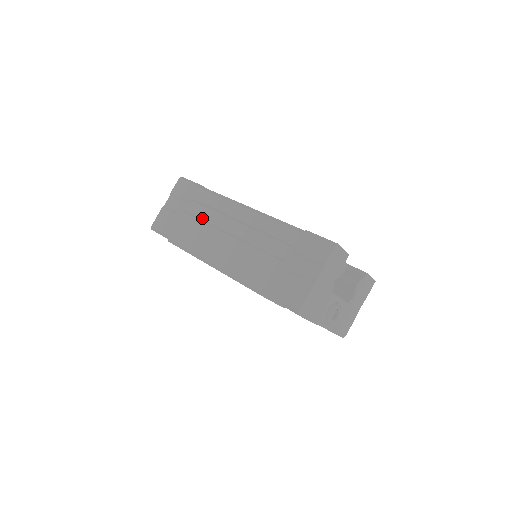
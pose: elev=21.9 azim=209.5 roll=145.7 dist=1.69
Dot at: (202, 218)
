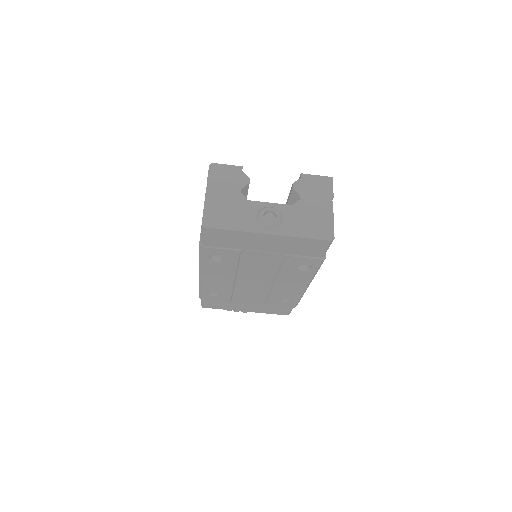
Dot at: occluded
